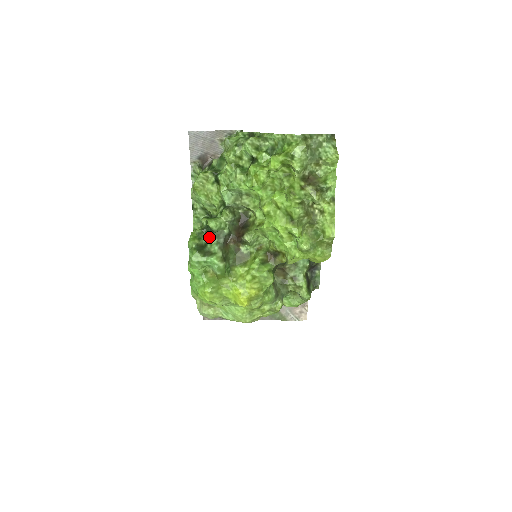
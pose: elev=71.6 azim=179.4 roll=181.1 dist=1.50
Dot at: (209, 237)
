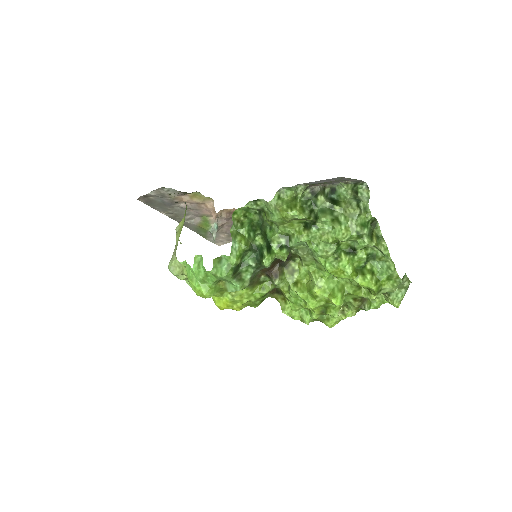
Dot at: (251, 263)
